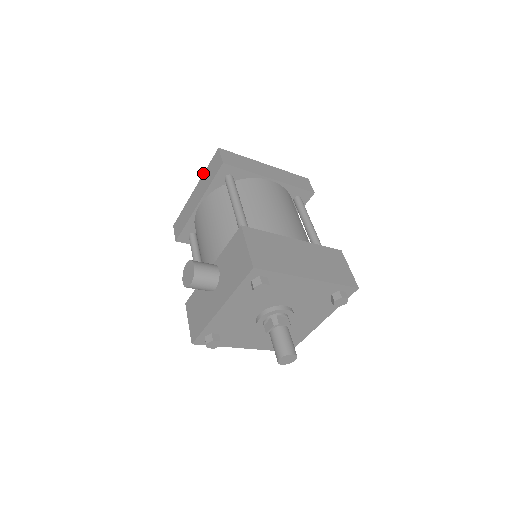
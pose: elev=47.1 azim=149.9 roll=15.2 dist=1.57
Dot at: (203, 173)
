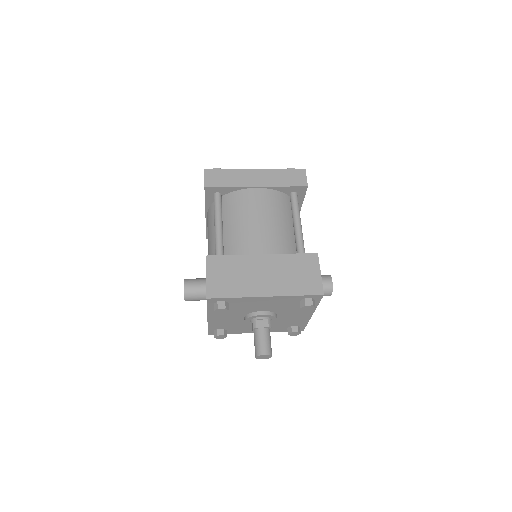
Dot at: occluded
